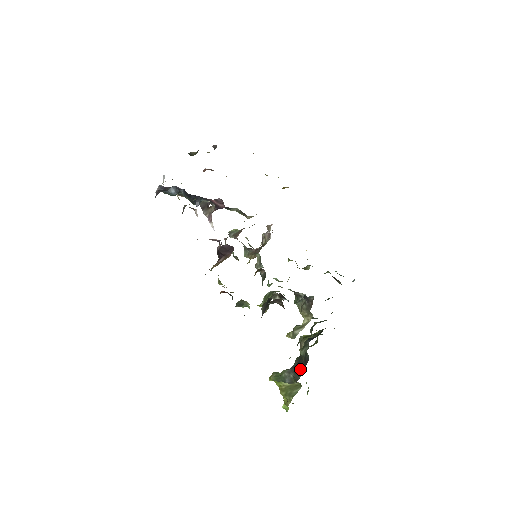
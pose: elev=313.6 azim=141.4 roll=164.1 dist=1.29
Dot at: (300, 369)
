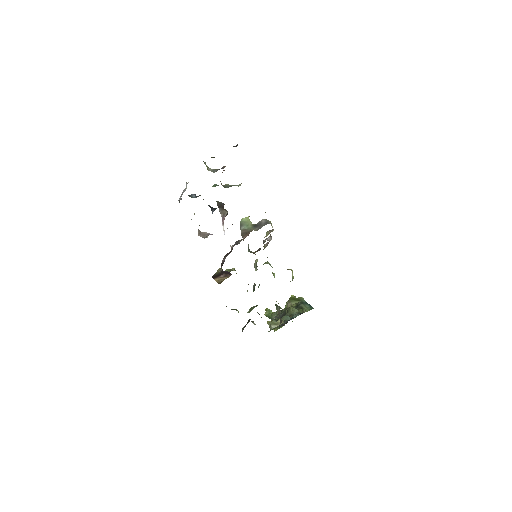
Dot at: occluded
